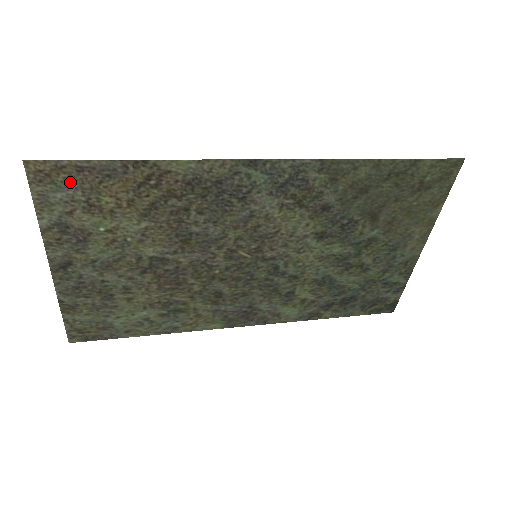
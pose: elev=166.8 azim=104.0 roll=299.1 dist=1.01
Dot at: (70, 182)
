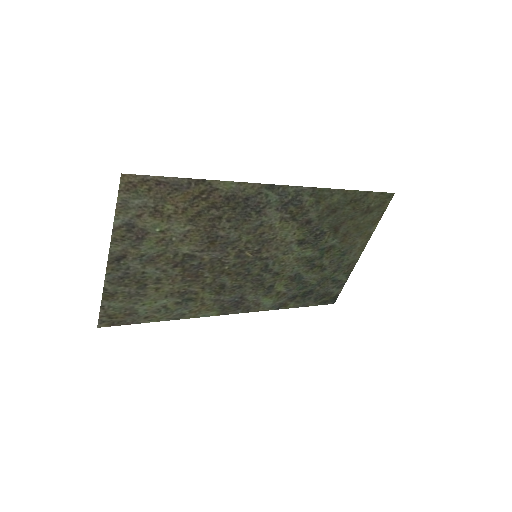
Dot at: (148, 192)
